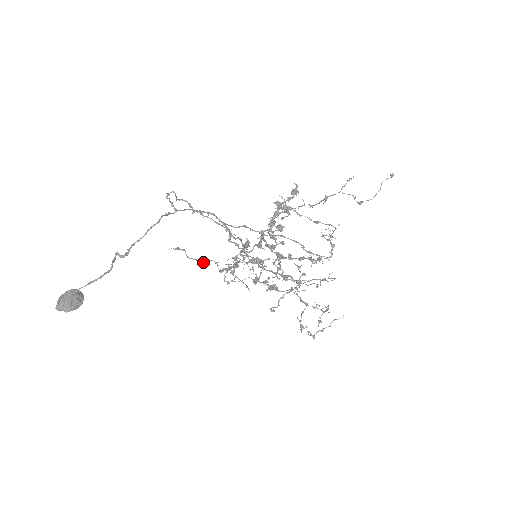
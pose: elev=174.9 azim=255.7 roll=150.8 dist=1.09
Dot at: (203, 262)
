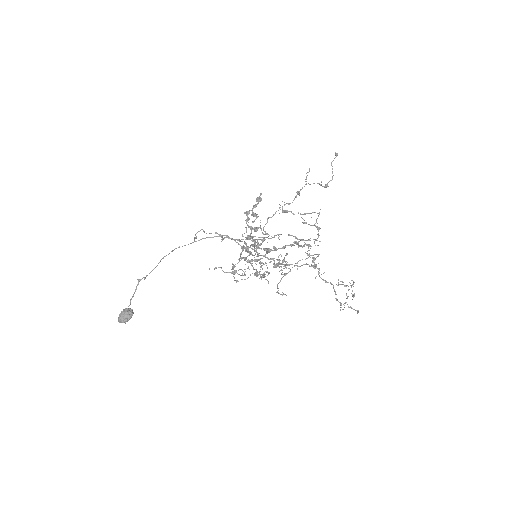
Dot at: occluded
